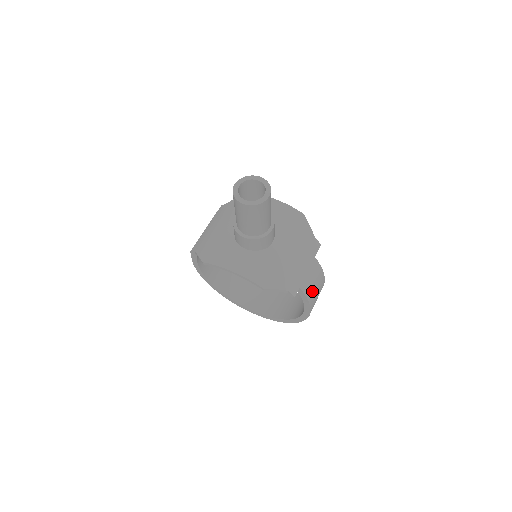
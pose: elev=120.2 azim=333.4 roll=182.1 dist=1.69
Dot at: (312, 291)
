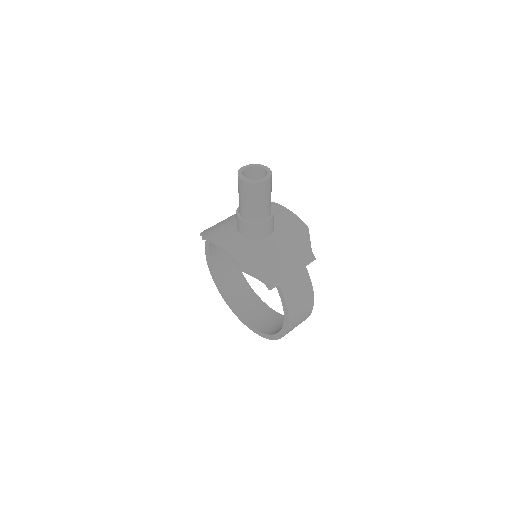
Dot at: (294, 299)
